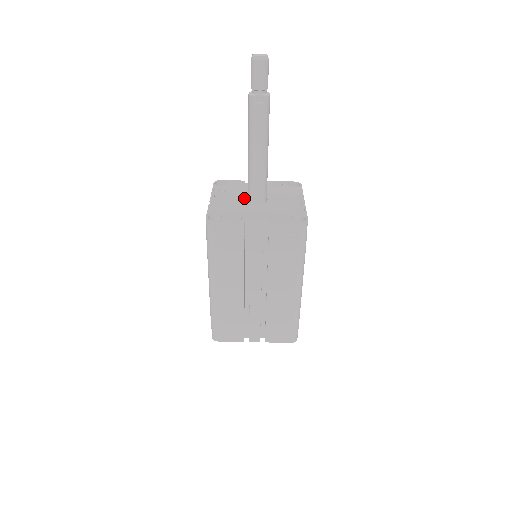
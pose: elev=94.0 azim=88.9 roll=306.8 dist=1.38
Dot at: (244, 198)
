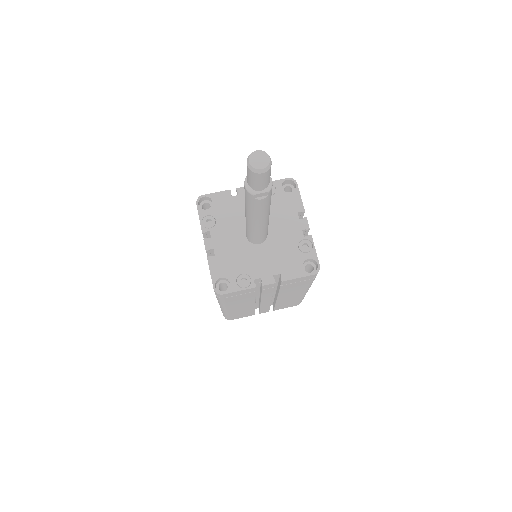
Dot at: (242, 234)
